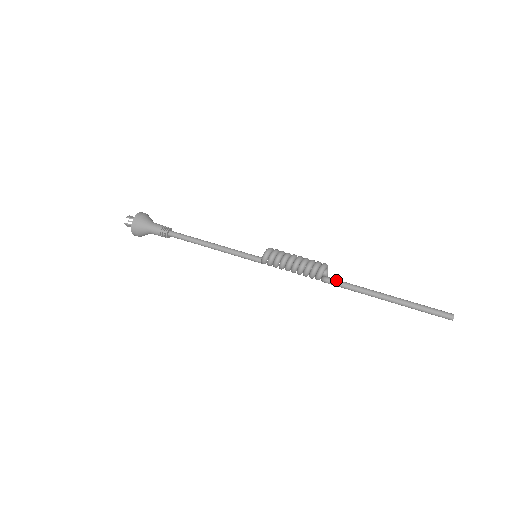
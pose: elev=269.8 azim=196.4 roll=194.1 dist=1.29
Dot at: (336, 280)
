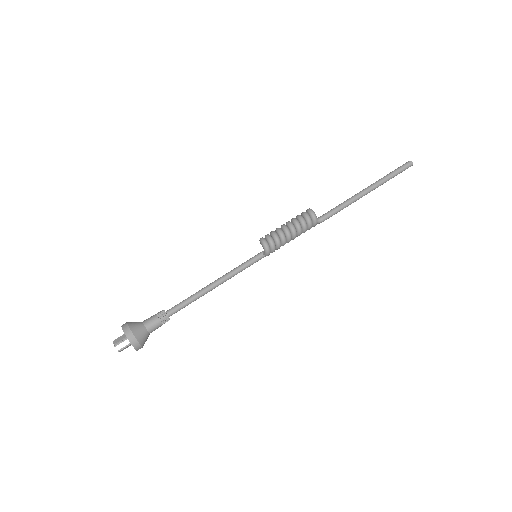
Dot at: (328, 213)
